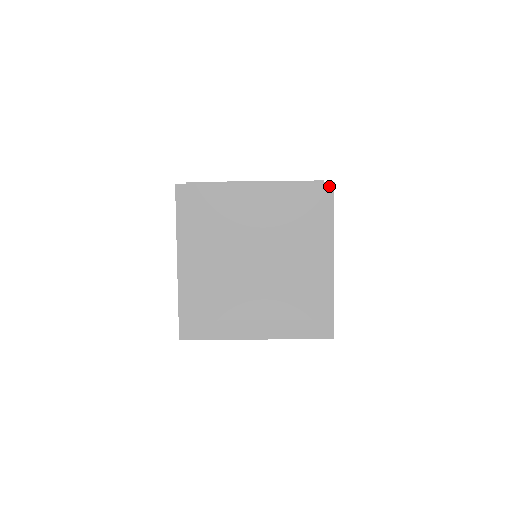
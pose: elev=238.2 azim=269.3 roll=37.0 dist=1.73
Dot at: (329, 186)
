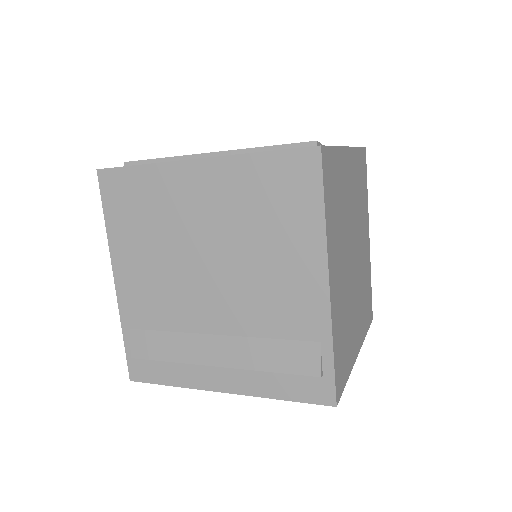
Dot at: (329, 403)
